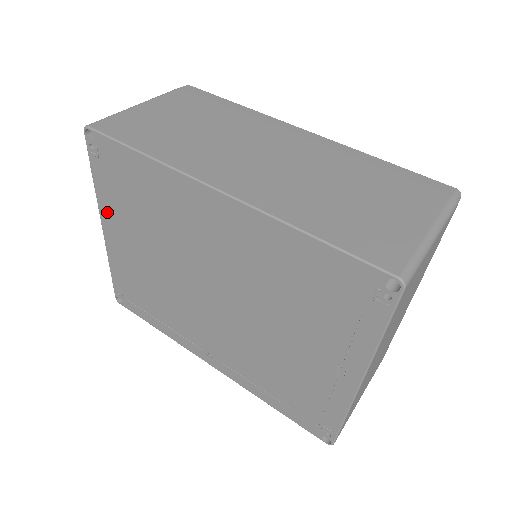
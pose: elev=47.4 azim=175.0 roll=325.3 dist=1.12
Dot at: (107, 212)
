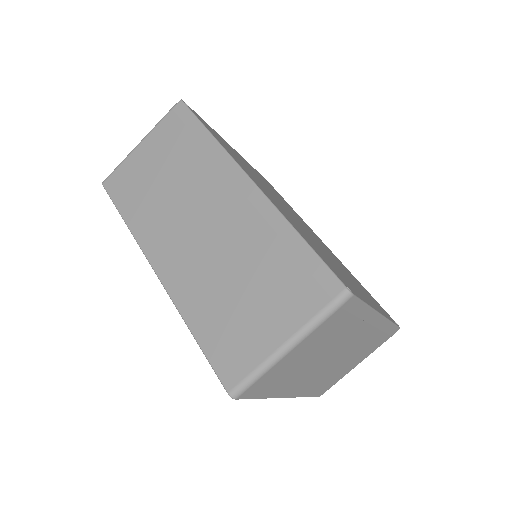
Dot at: occluded
